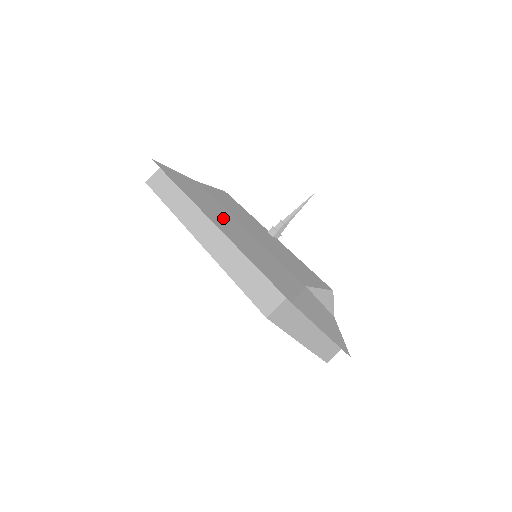
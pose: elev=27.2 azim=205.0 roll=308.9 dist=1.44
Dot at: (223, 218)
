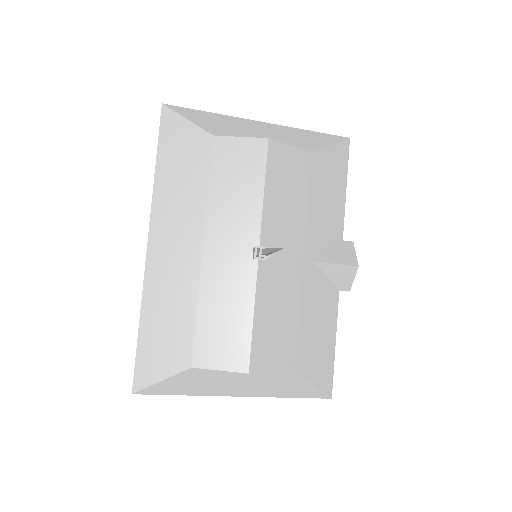
Dot at: (176, 237)
